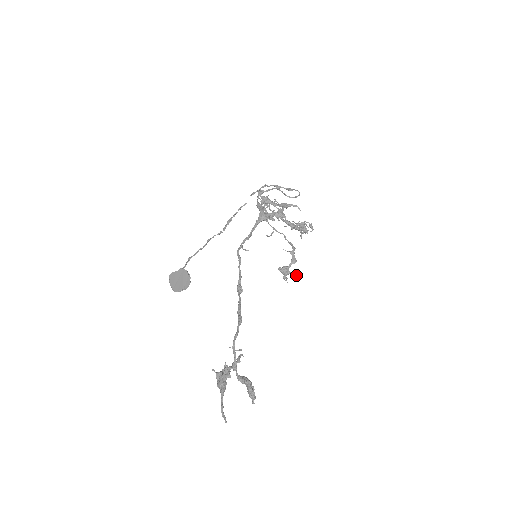
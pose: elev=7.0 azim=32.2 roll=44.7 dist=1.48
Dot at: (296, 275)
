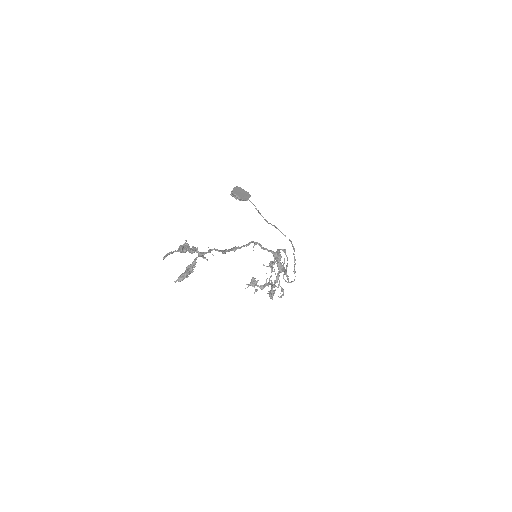
Dot at: occluded
